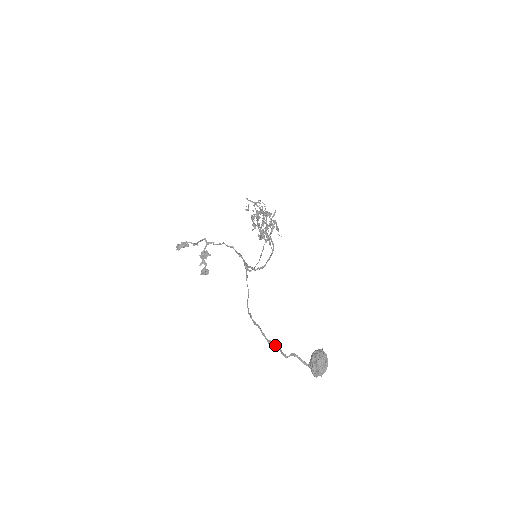
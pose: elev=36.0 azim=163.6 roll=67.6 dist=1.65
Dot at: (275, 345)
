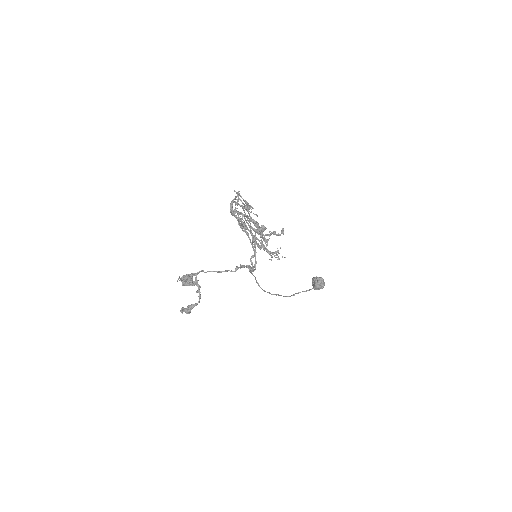
Dot at: occluded
